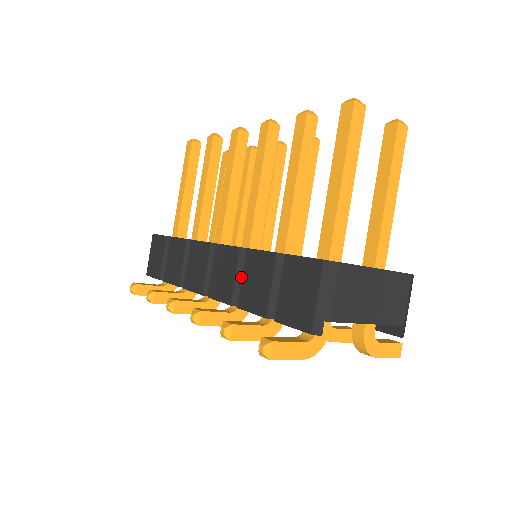
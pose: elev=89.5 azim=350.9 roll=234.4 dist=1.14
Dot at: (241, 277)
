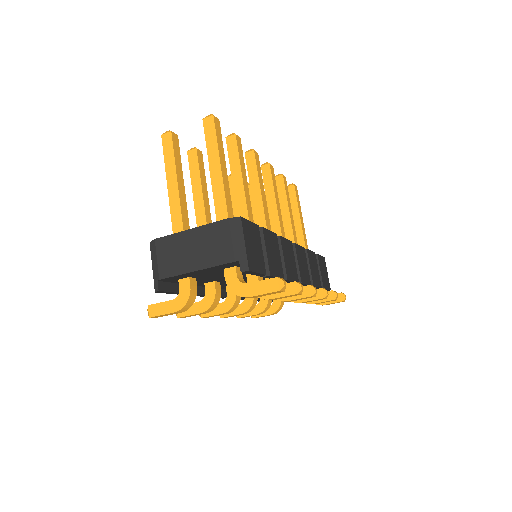
Dot at: occluded
